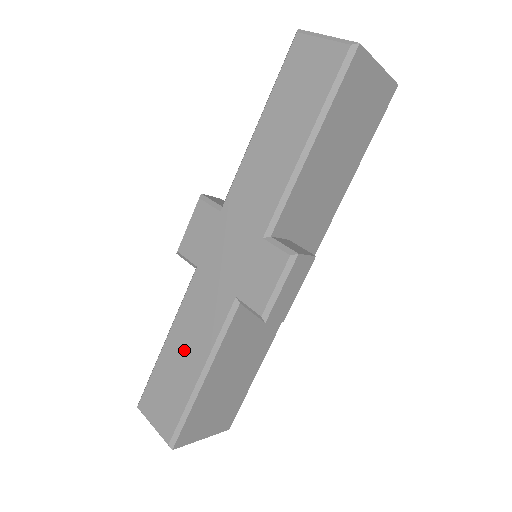
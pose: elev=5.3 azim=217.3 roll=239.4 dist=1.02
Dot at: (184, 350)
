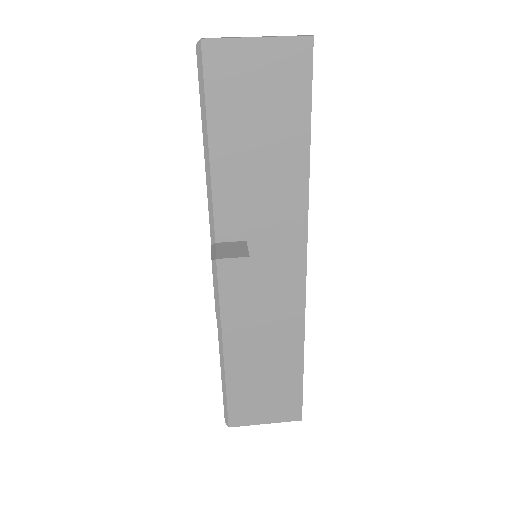
Dot at: occluded
